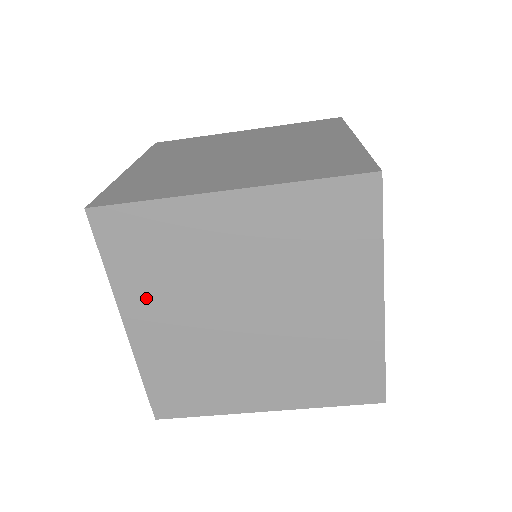
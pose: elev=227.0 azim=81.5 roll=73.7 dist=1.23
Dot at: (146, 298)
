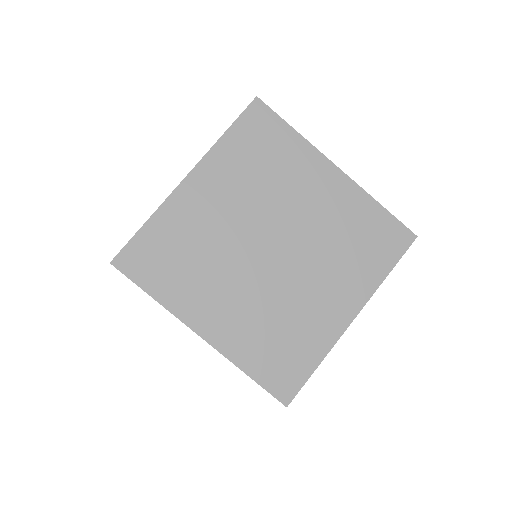
Dot at: (224, 174)
